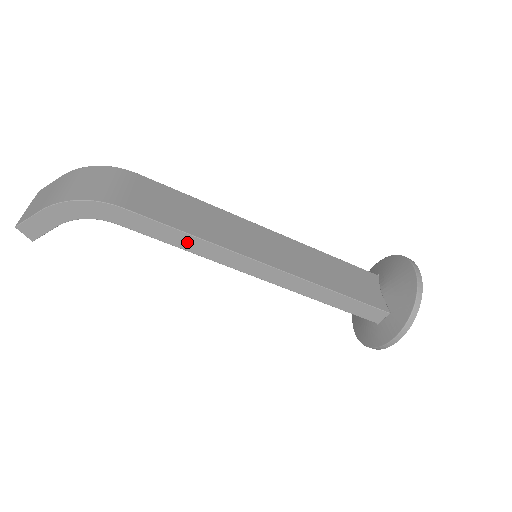
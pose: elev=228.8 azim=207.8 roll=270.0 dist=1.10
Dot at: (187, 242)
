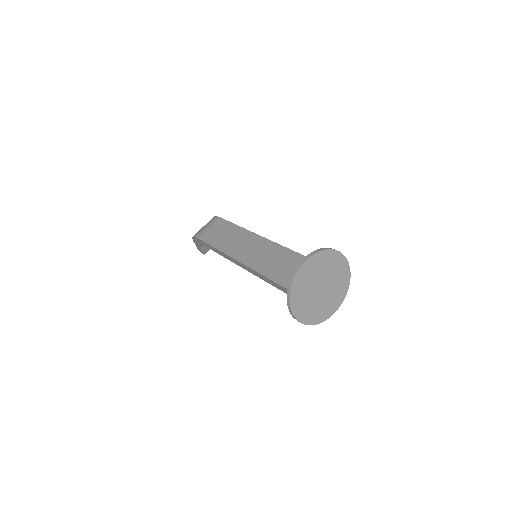
Dot at: (218, 252)
